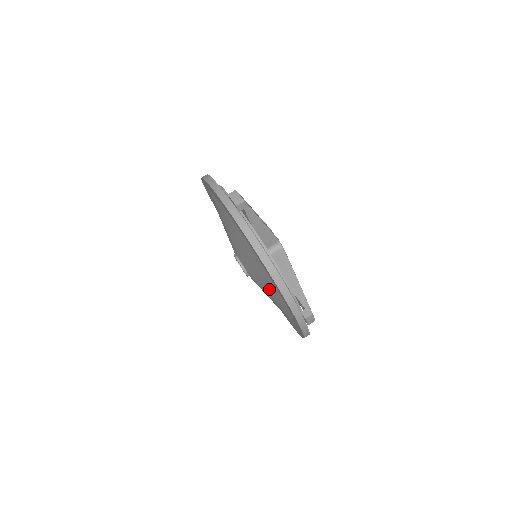
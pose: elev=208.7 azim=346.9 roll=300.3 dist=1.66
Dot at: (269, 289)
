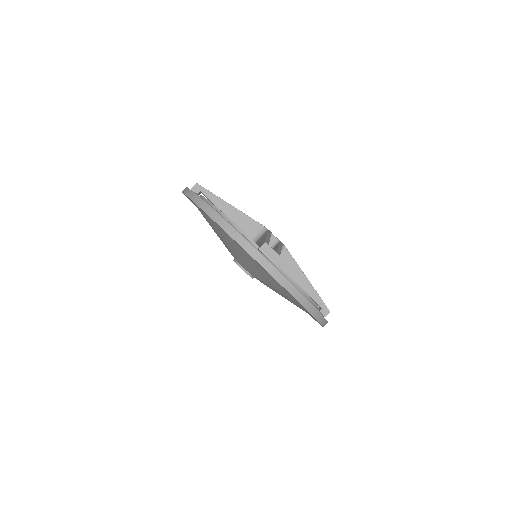
Dot at: (236, 250)
